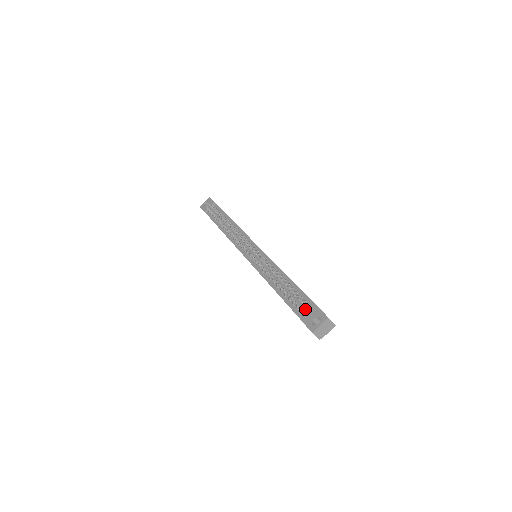
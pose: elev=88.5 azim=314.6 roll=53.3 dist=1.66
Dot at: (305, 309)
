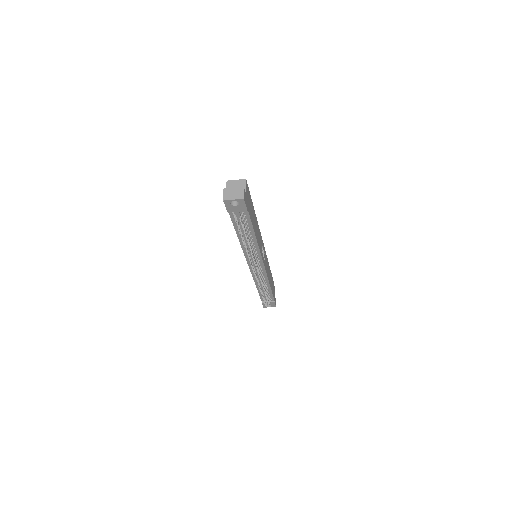
Dot at: occluded
